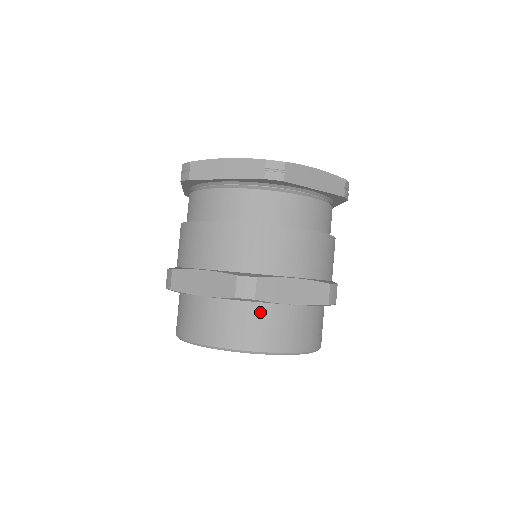
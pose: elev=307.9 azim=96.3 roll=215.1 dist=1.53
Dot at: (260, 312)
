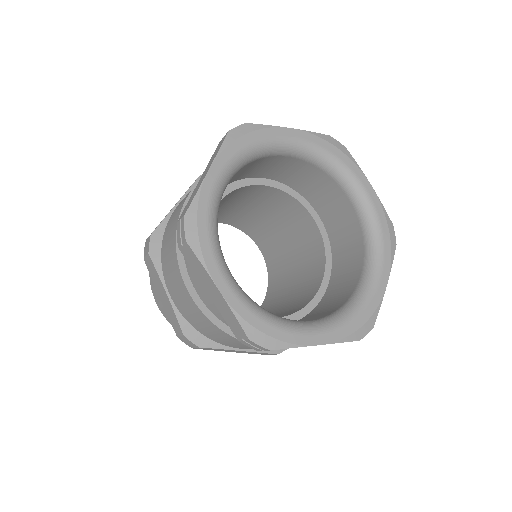
Dot at: occluded
